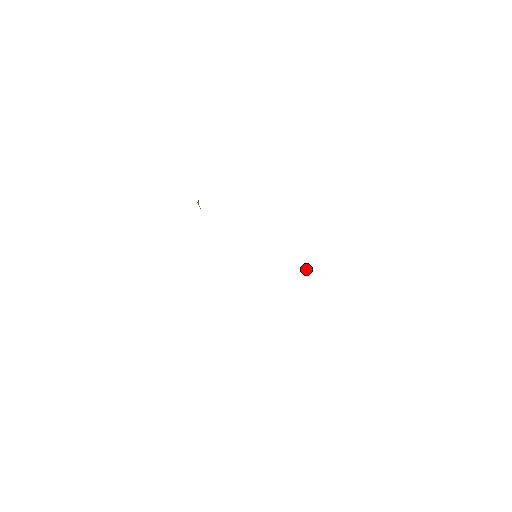
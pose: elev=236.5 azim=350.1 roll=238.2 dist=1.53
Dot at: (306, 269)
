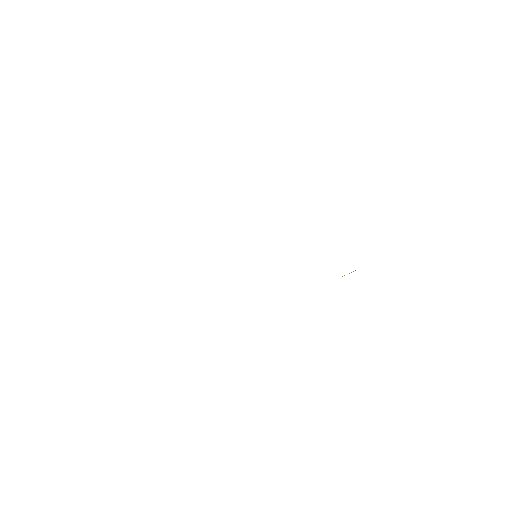
Dot at: (355, 270)
